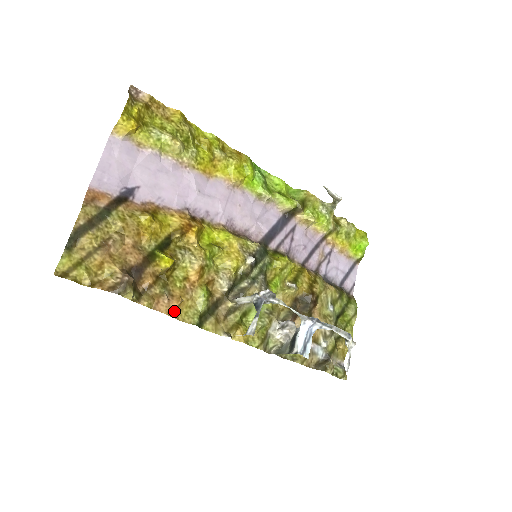
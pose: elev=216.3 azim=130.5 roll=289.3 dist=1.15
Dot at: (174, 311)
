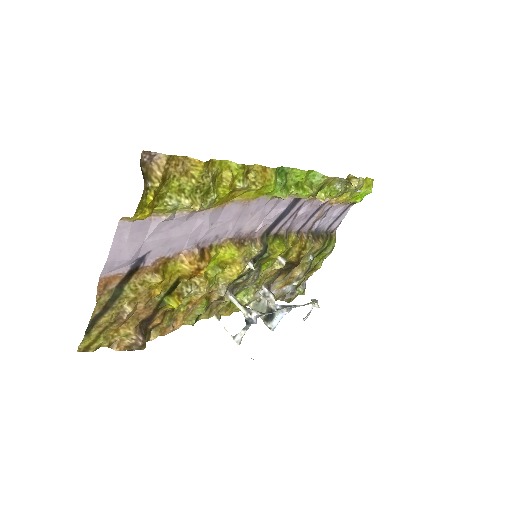
Dot at: occluded
